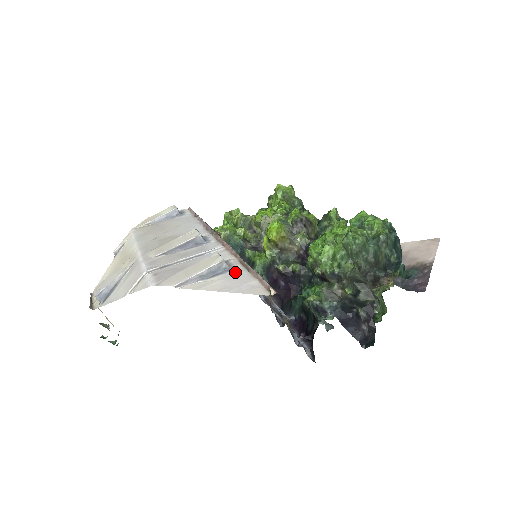
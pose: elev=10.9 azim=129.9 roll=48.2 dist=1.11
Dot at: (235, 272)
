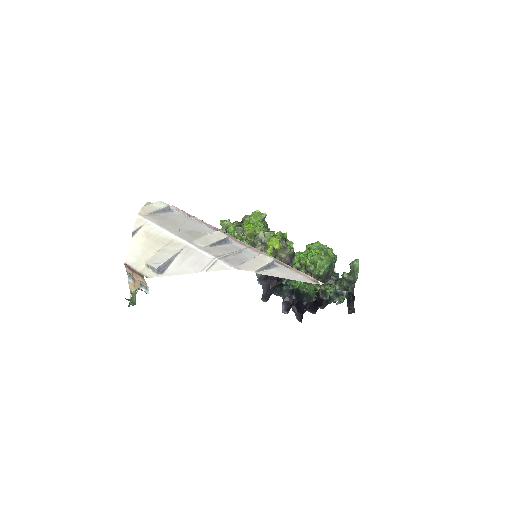
Dot at: (281, 268)
